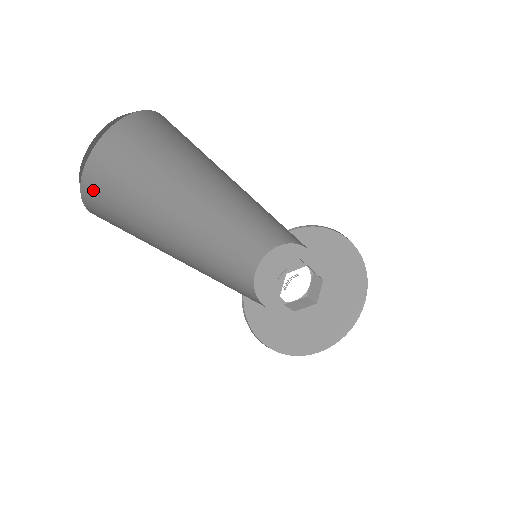
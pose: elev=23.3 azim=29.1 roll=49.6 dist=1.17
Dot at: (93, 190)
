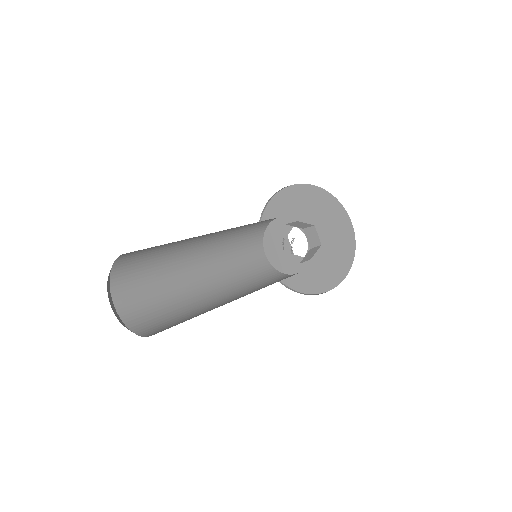
Dot at: (131, 316)
